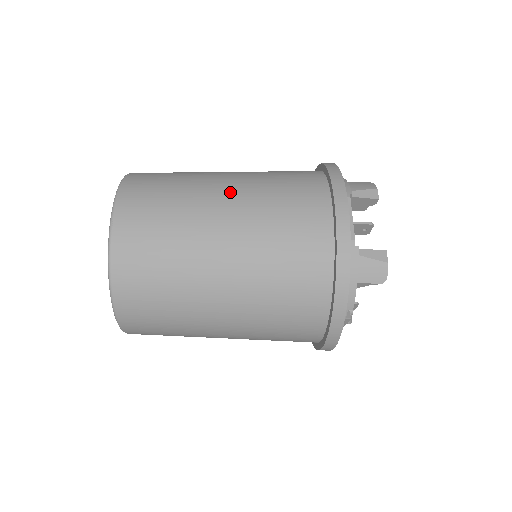
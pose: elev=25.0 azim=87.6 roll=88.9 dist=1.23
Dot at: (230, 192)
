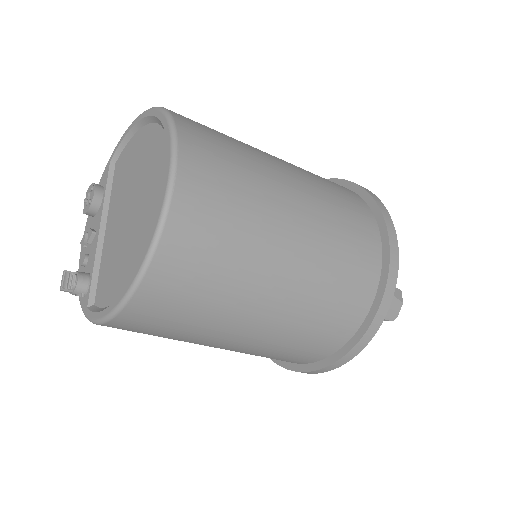
Dot at: (297, 186)
